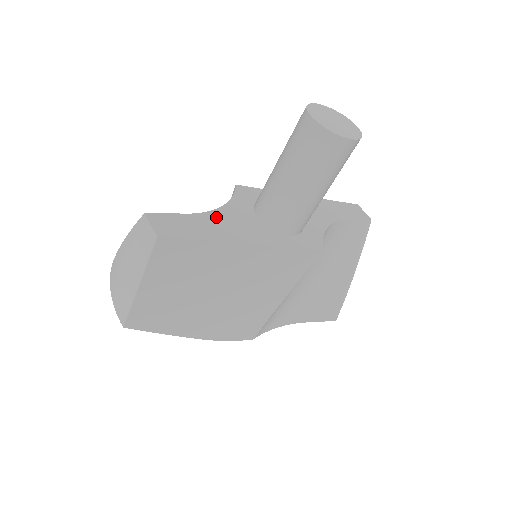
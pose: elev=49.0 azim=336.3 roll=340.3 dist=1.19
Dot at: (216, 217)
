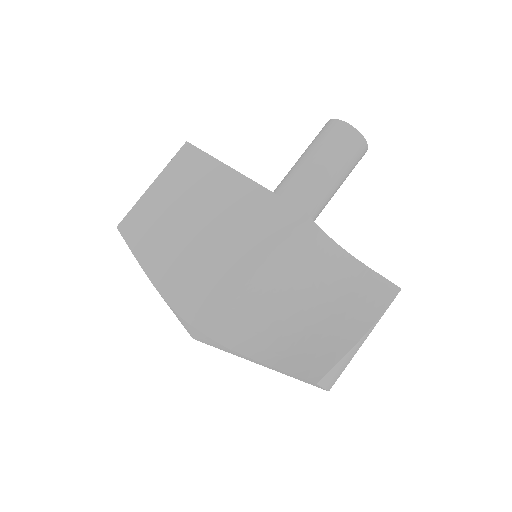
Dot at: occluded
